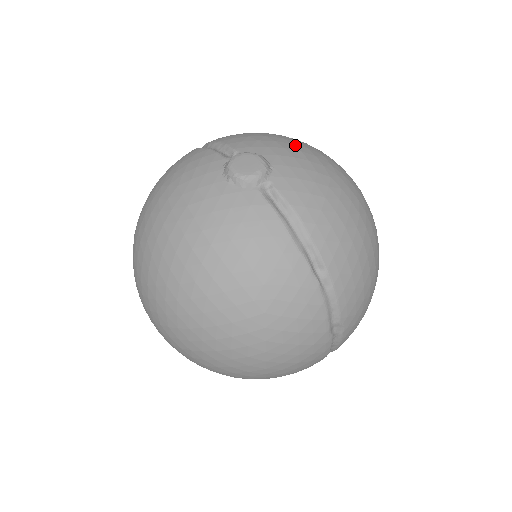
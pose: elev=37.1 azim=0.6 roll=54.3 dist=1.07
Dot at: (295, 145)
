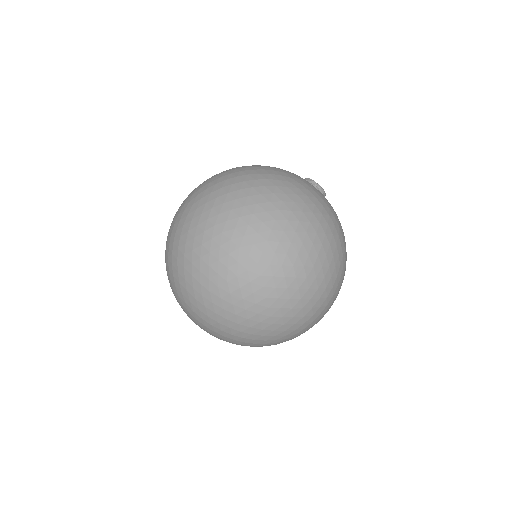
Dot at: occluded
